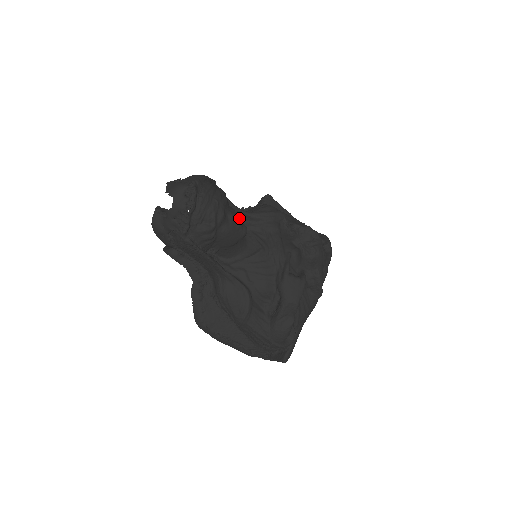
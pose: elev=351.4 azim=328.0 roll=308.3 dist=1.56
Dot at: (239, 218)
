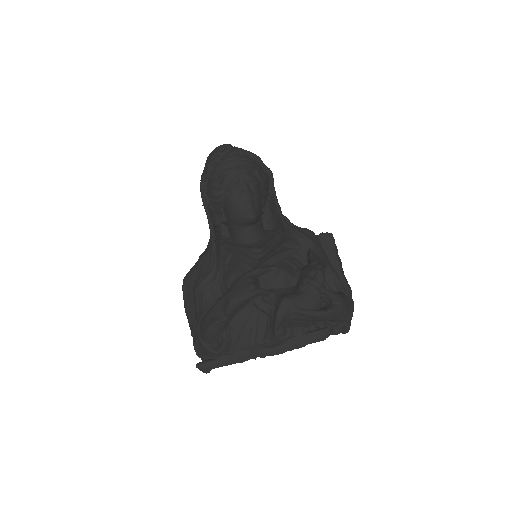
Dot at: (255, 203)
